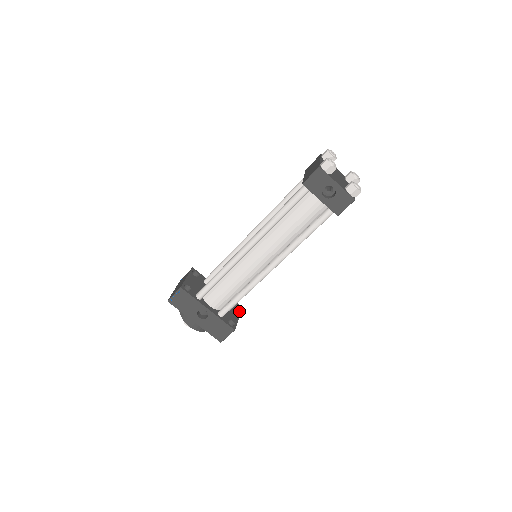
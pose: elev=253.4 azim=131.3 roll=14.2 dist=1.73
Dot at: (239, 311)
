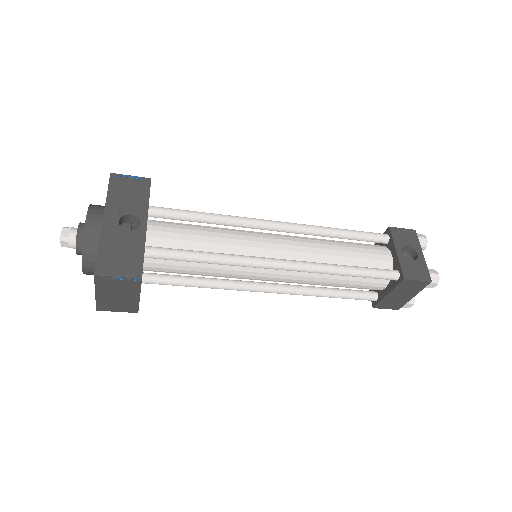
Dot at: occluded
